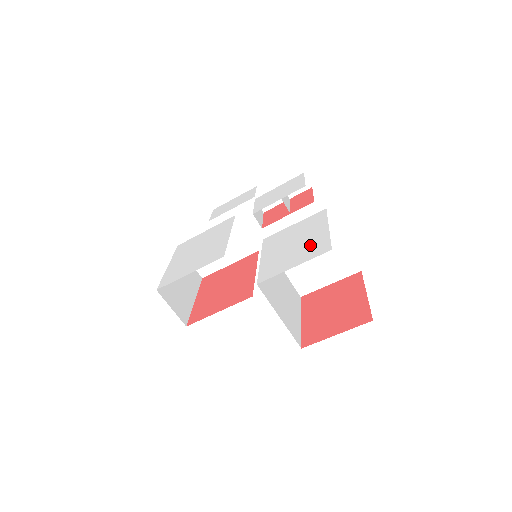
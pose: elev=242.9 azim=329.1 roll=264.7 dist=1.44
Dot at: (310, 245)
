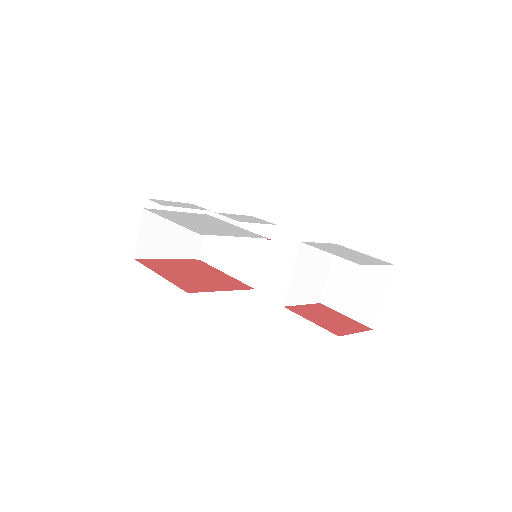
Dot at: (367, 257)
